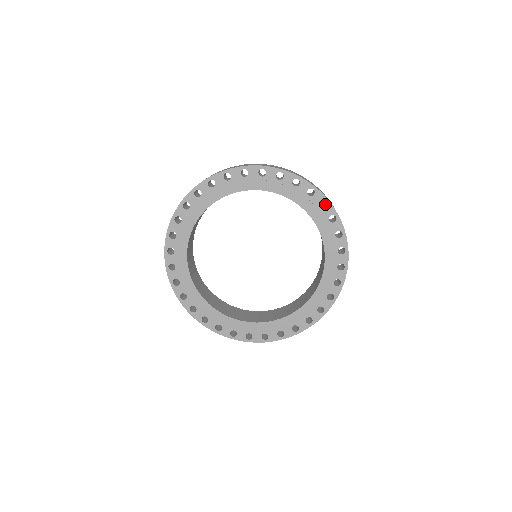
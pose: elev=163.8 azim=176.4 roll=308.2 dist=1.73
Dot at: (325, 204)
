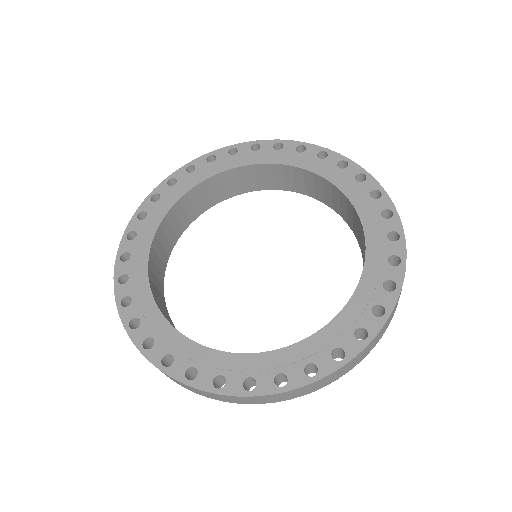
Dot at: occluded
